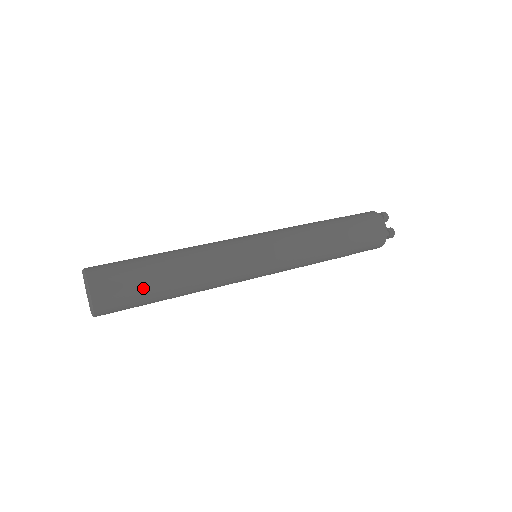
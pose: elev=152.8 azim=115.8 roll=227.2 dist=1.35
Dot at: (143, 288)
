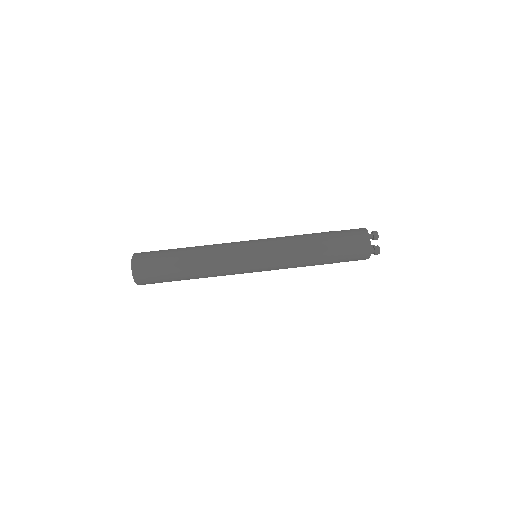
Dot at: (167, 275)
